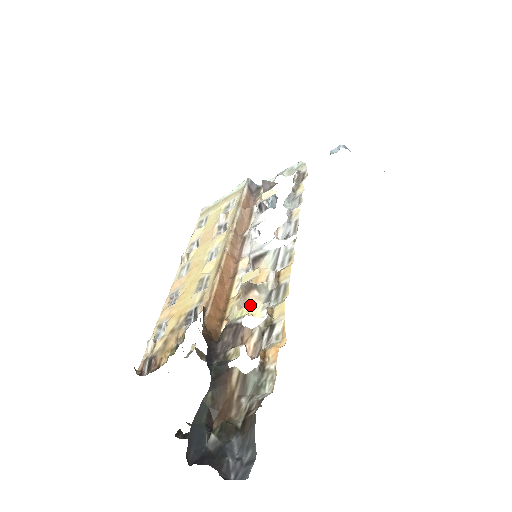
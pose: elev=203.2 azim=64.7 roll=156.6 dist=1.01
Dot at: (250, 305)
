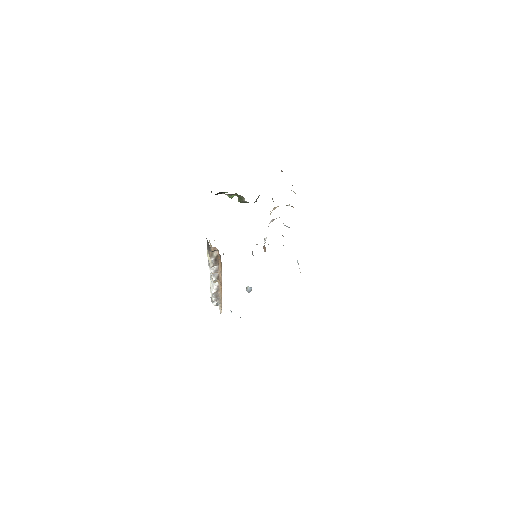
Dot at: occluded
